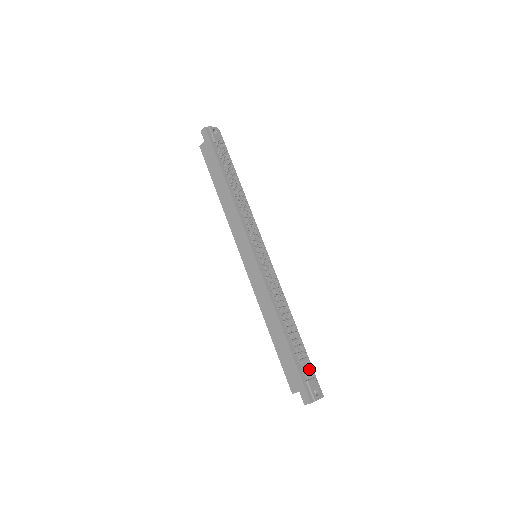
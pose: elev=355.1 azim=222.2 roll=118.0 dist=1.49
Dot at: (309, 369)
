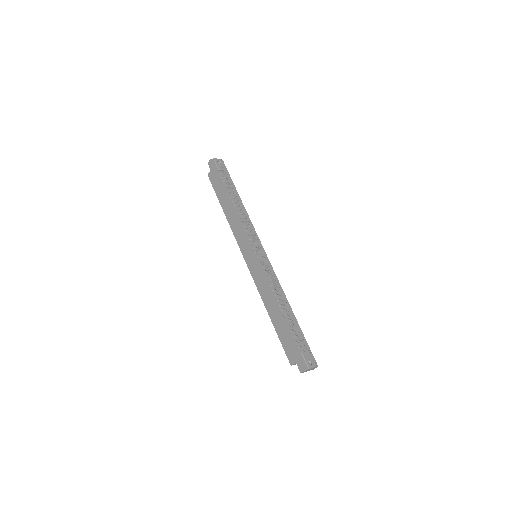
Dot at: (304, 344)
